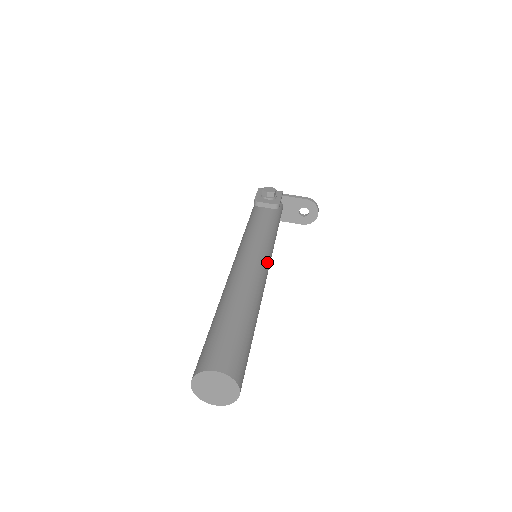
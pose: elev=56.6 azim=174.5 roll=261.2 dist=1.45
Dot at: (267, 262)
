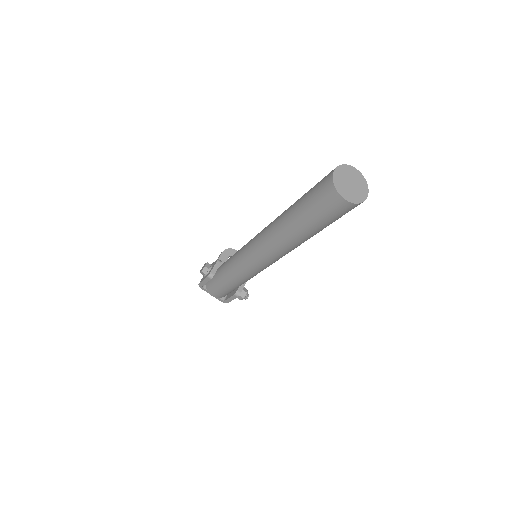
Dot at: occluded
